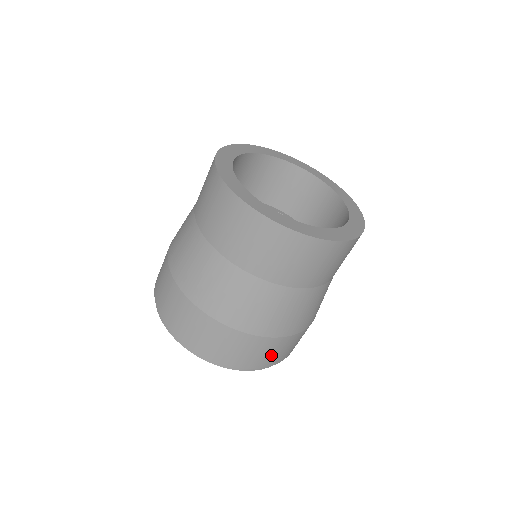
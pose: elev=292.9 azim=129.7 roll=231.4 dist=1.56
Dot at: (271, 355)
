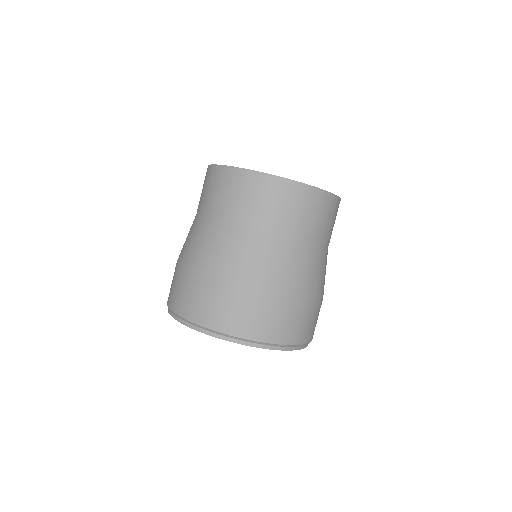
Dot at: (256, 320)
